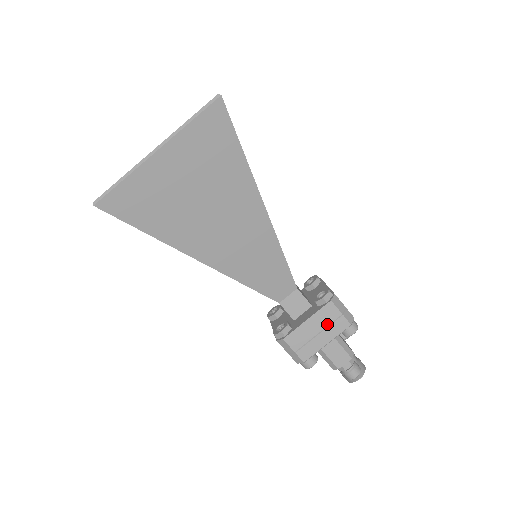
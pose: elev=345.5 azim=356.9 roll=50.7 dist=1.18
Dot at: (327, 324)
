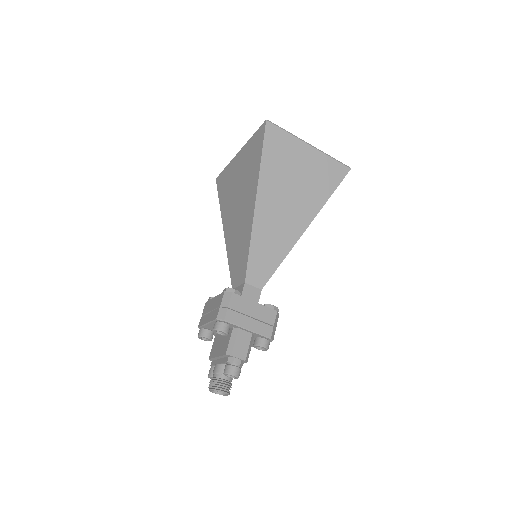
Dot at: (261, 319)
